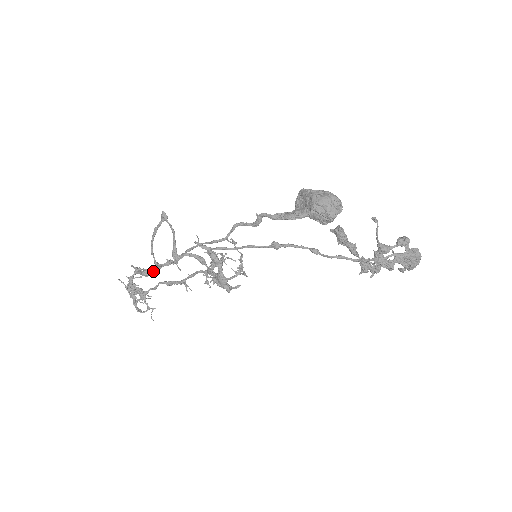
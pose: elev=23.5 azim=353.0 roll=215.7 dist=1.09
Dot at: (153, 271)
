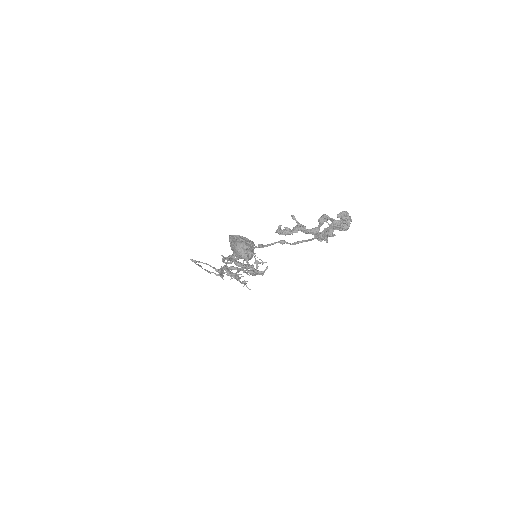
Dot at: occluded
